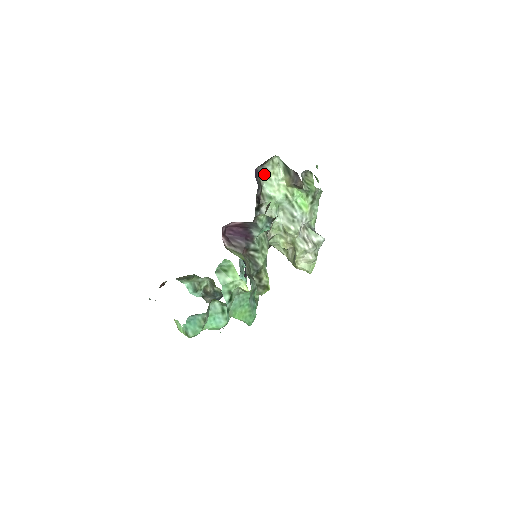
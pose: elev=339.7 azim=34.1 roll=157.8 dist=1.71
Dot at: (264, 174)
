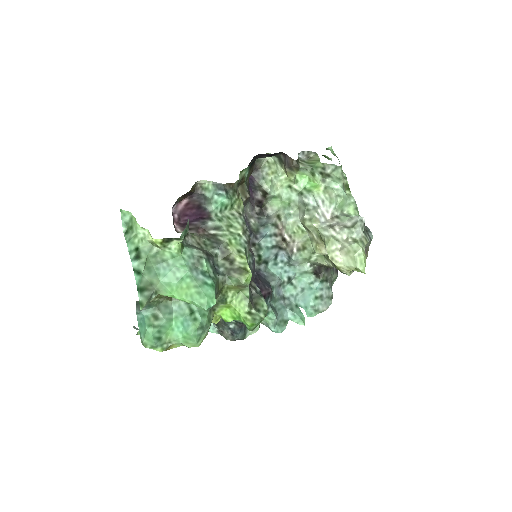
Dot at: (264, 179)
